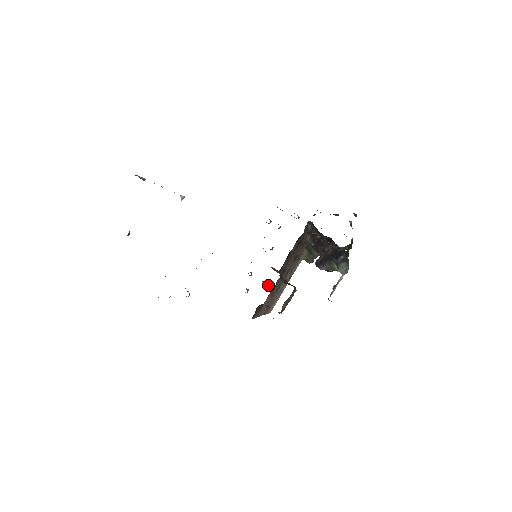
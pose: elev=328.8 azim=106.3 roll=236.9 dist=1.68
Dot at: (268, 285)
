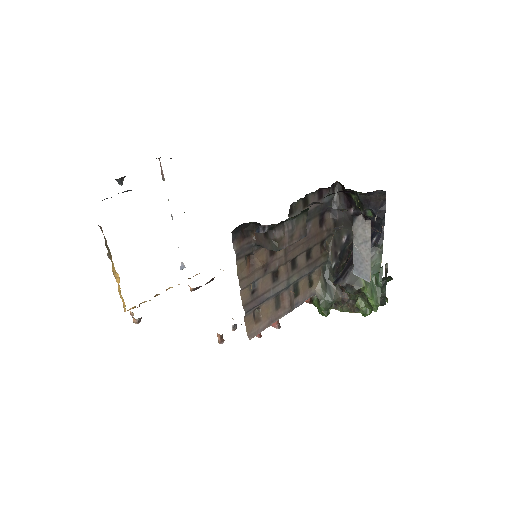
Dot at: occluded
